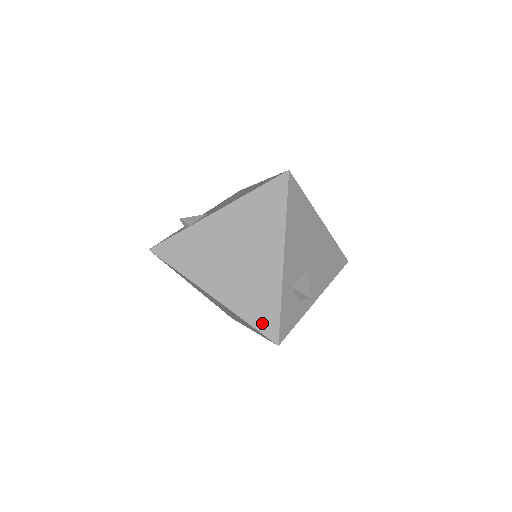
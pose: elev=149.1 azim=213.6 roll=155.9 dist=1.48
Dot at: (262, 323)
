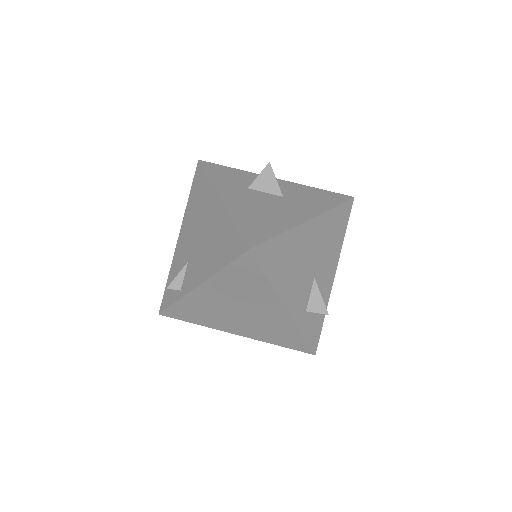
Dot at: (293, 346)
